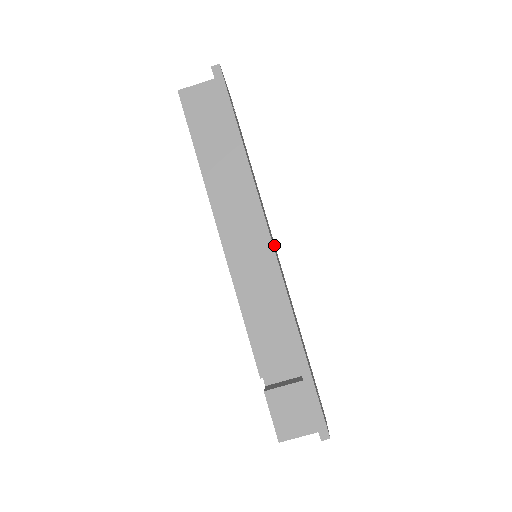
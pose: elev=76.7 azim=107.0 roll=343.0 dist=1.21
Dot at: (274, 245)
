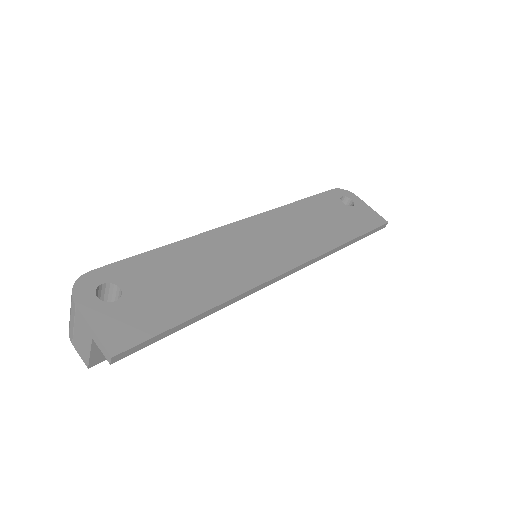
Dot at: (251, 236)
